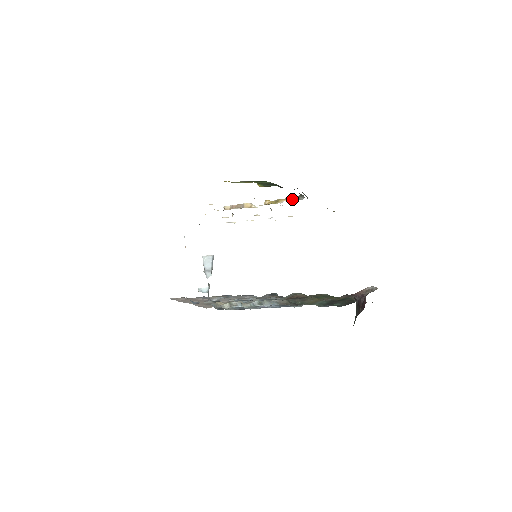
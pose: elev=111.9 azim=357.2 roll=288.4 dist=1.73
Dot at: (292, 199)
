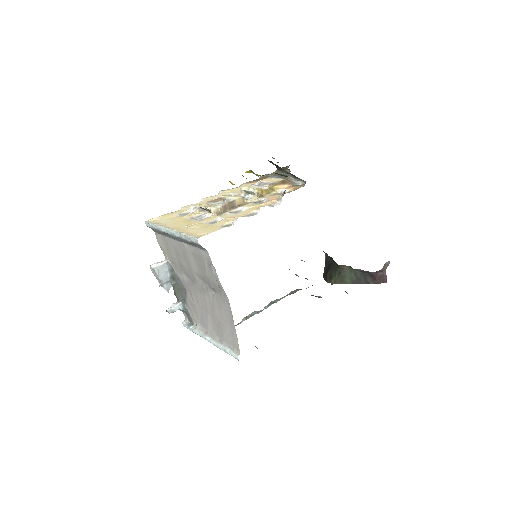
Dot at: (286, 184)
